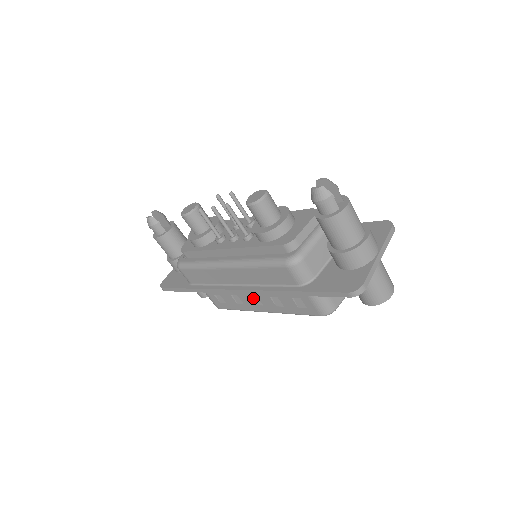
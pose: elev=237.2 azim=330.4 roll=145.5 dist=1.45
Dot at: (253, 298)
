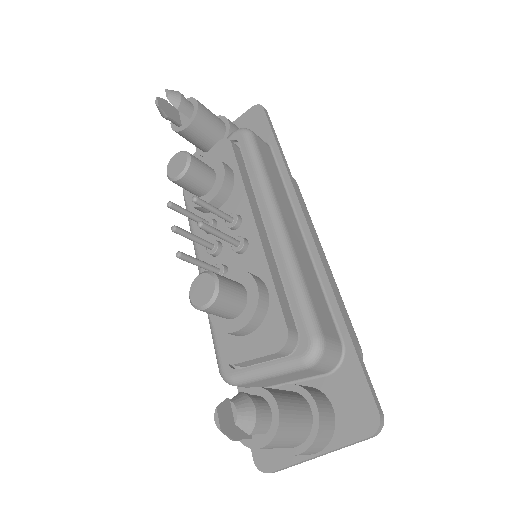
Dot at: occluded
